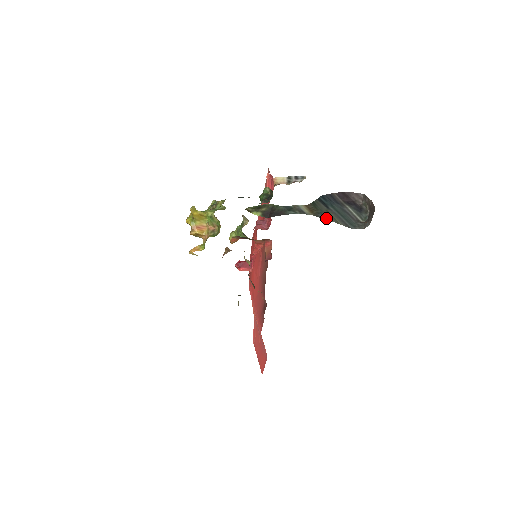
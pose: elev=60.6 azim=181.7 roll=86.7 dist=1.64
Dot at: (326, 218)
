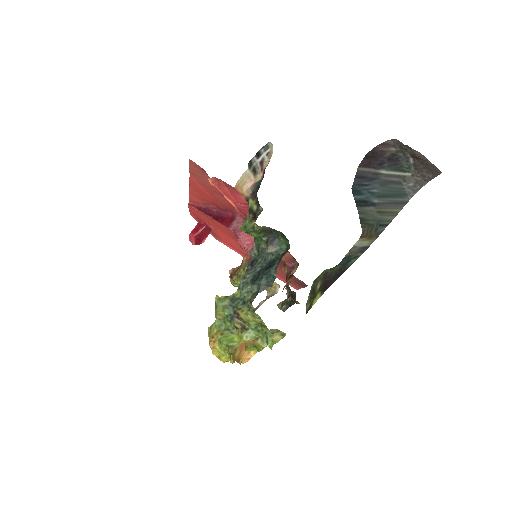
Dot at: (386, 225)
